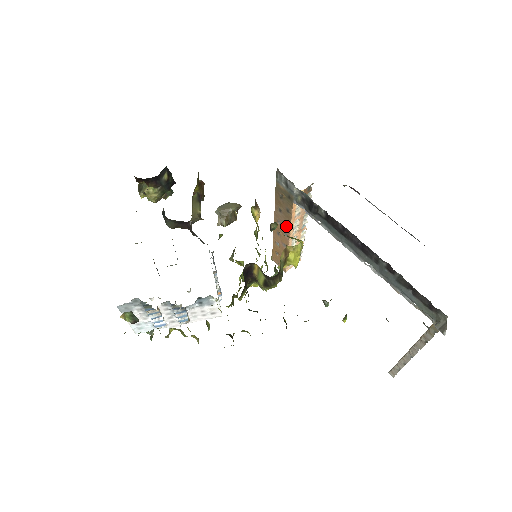
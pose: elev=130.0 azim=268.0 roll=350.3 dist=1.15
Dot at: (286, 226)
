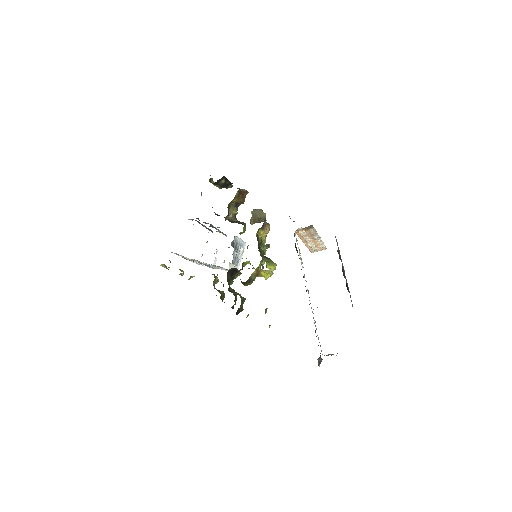
Dot at: occluded
